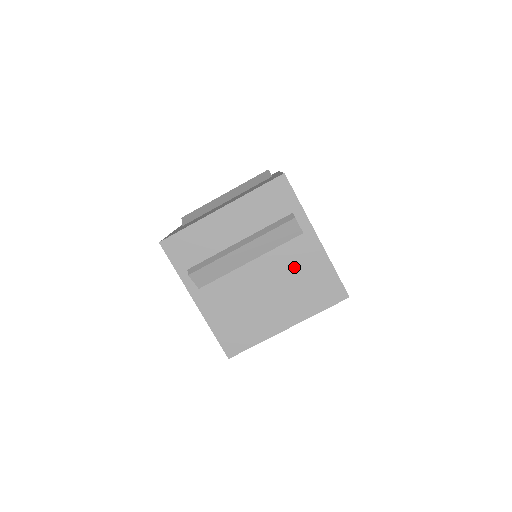
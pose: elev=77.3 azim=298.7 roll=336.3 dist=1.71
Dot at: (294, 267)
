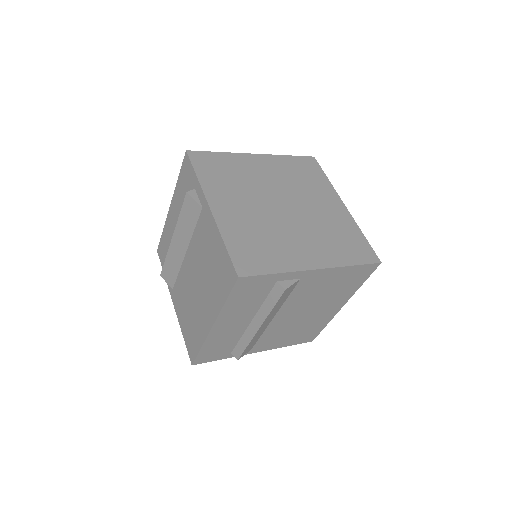
Dot at: (314, 292)
